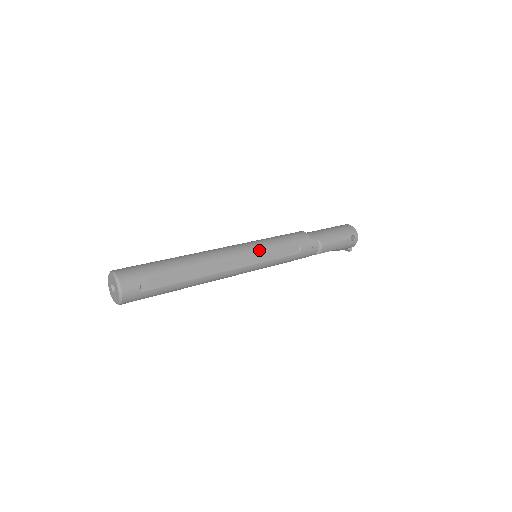
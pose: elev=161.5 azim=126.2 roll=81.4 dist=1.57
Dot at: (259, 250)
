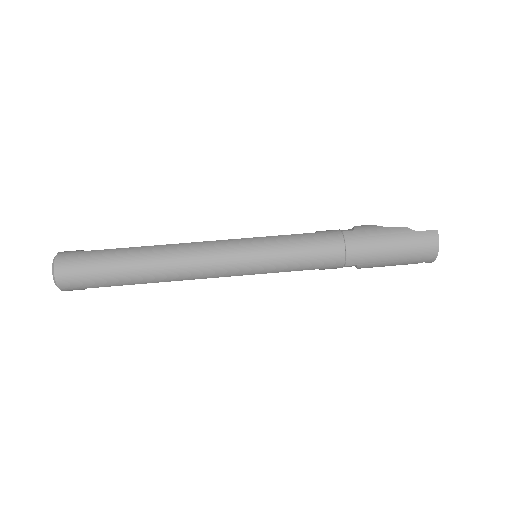
Dot at: (252, 273)
